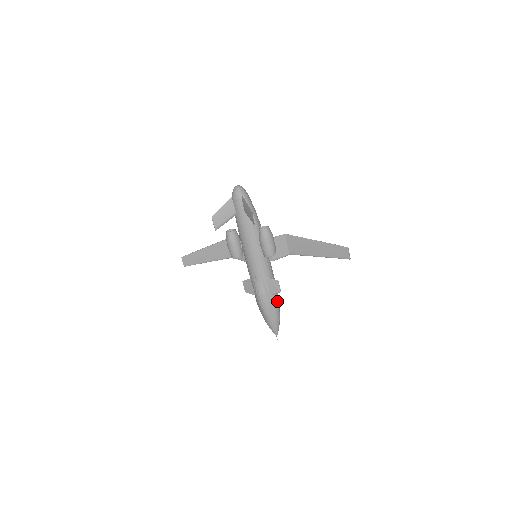
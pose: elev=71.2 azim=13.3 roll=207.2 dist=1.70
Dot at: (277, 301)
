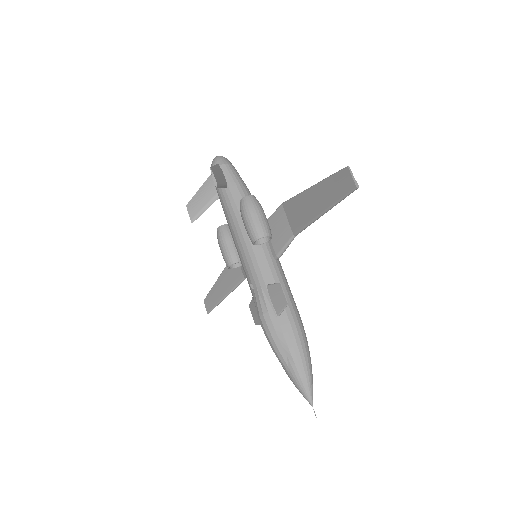
Dot at: (294, 328)
